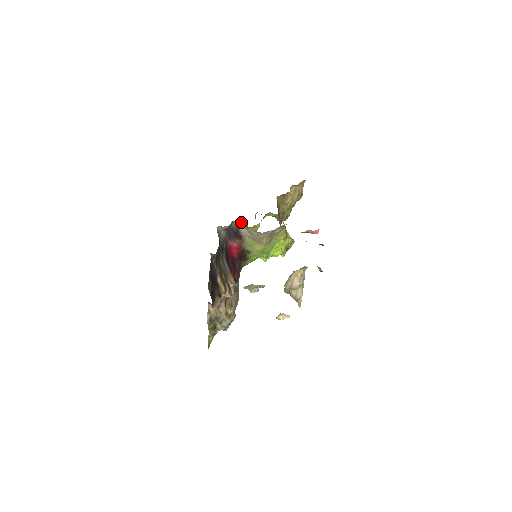
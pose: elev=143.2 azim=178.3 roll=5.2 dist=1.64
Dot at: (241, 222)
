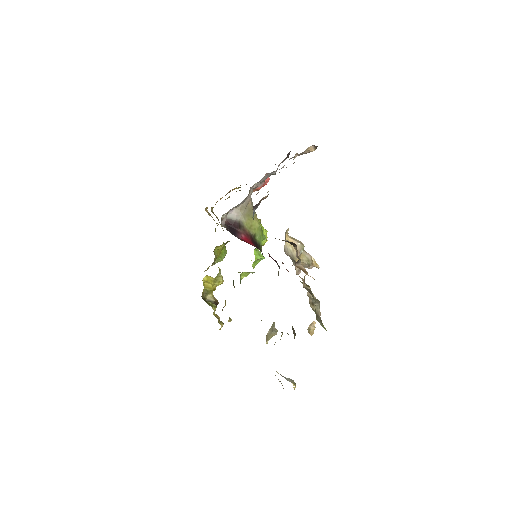
Dot at: occluded
